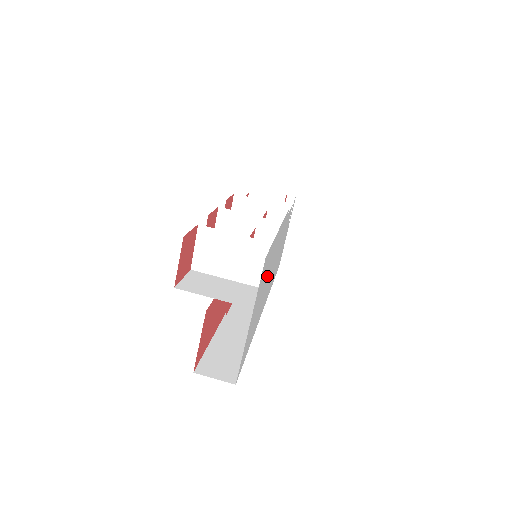
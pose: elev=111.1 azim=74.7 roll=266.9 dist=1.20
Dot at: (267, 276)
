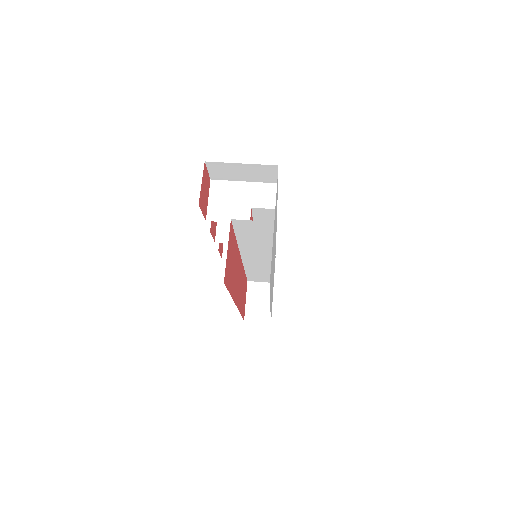
Dot at: occluded
